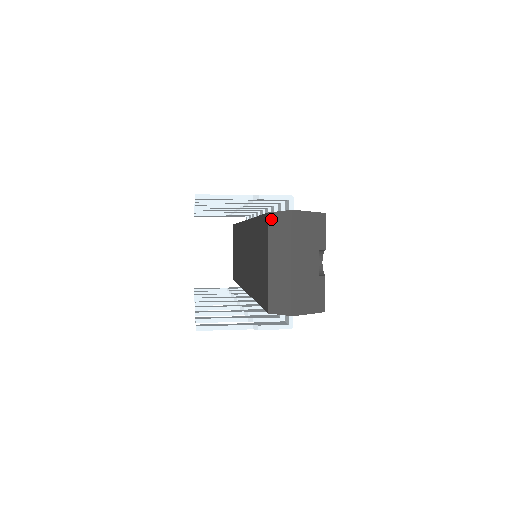
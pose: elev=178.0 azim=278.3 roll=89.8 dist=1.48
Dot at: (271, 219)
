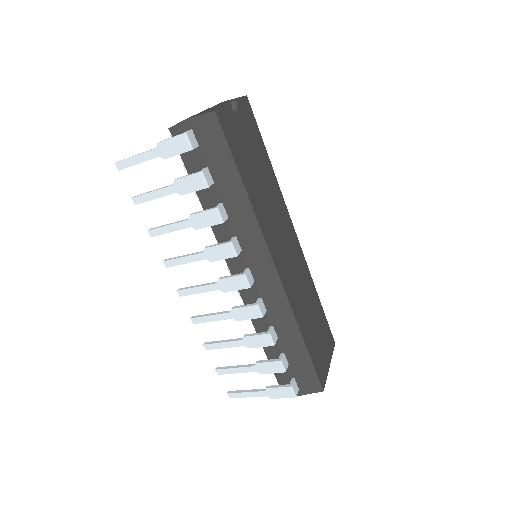
Dot at: occluded
